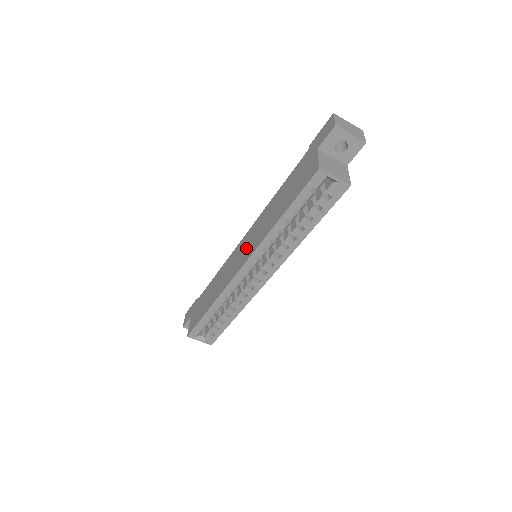
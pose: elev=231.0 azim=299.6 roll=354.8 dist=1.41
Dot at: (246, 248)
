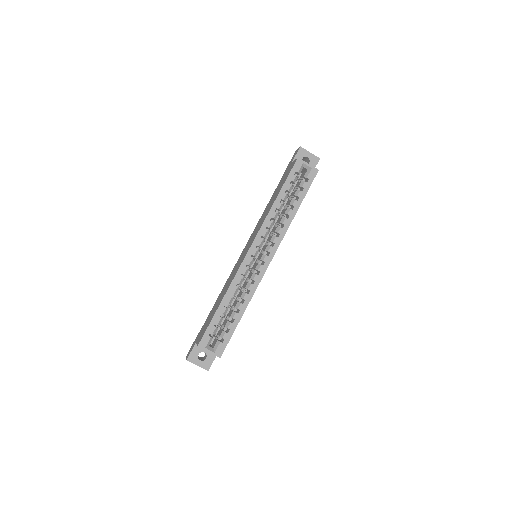
Dot at: (249, 243)
